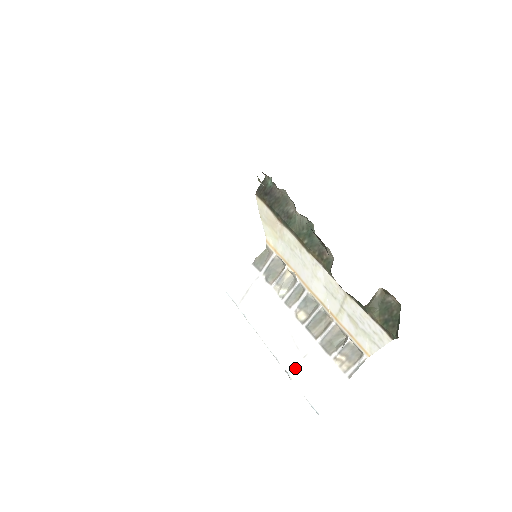
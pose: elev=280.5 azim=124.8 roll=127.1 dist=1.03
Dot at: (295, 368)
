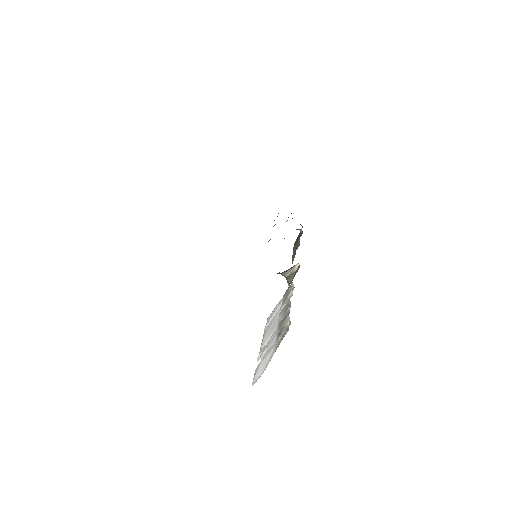
Dot at: (260, 356)
